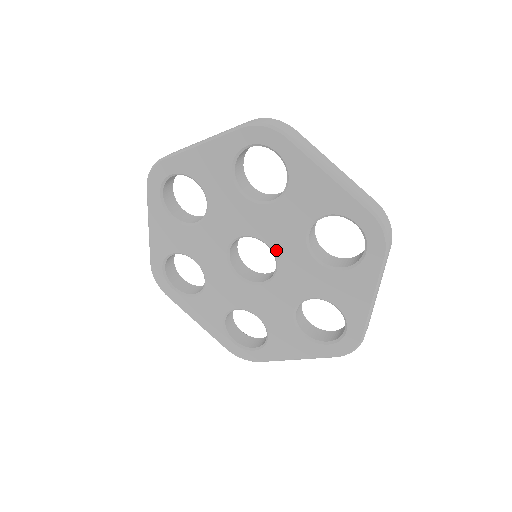
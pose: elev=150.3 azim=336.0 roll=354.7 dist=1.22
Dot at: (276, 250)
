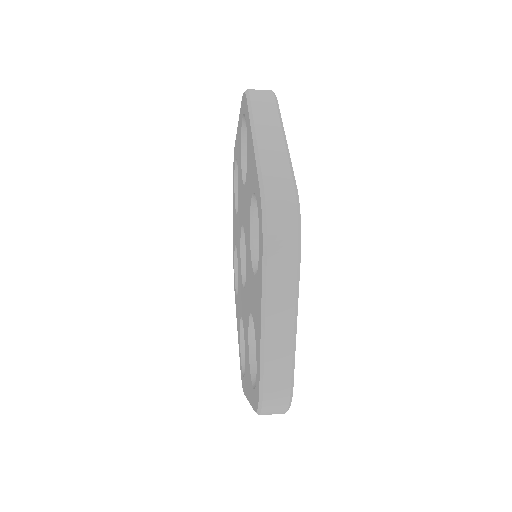
Dot at: (246, 243)
